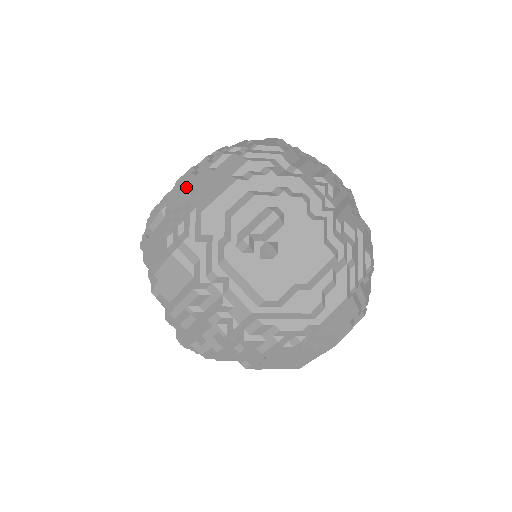
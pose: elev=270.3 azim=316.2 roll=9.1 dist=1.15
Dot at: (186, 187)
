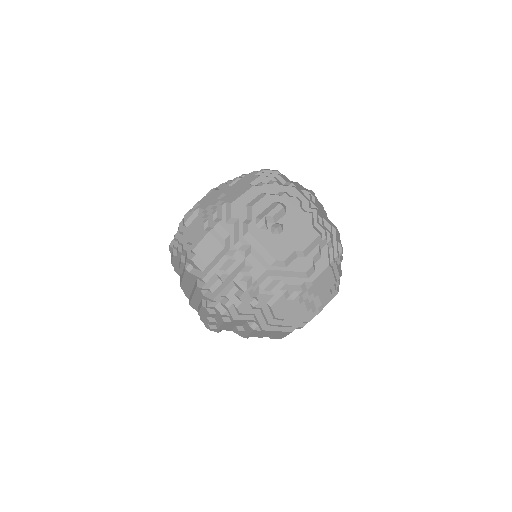
Dot at: (213, 197)
